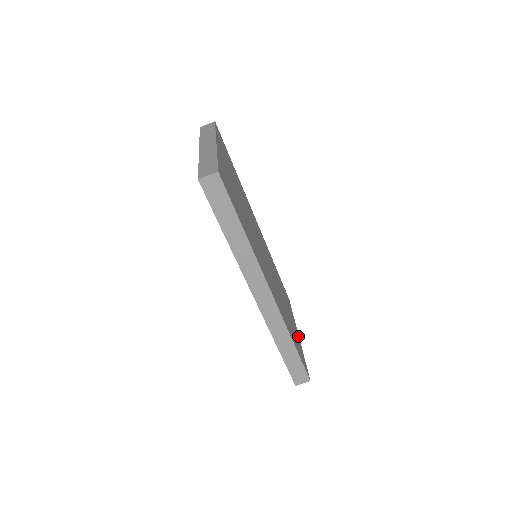
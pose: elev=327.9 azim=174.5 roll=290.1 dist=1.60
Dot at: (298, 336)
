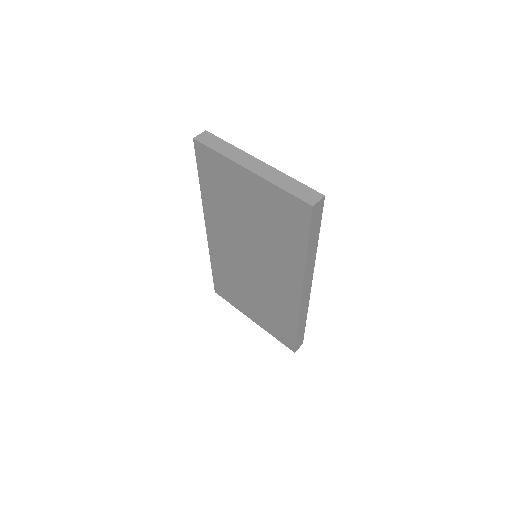
Dot at: occluded
